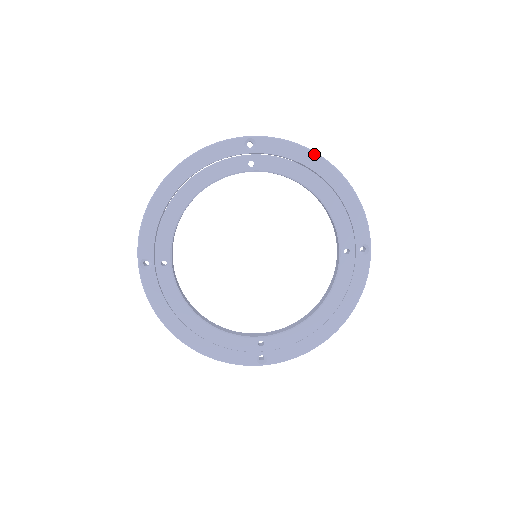
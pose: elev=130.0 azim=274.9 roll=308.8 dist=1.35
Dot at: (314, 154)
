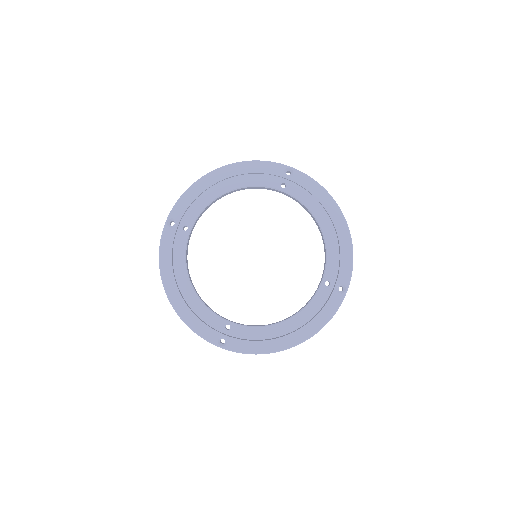
Dot at: (332, 199)
